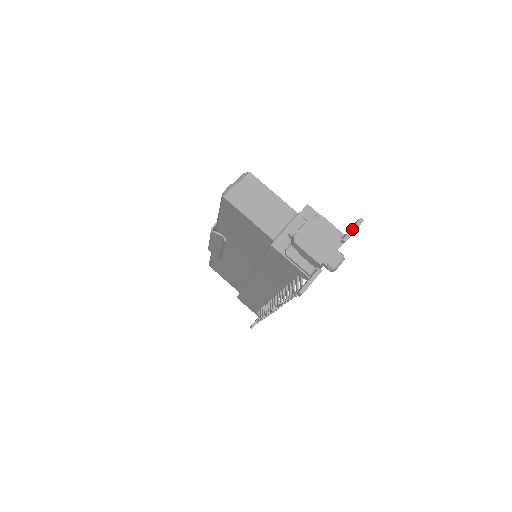
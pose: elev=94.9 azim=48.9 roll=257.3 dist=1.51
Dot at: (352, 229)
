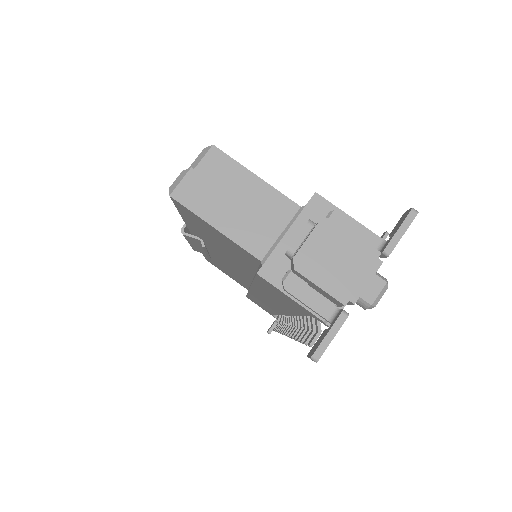
Dot at: (398, 231)
